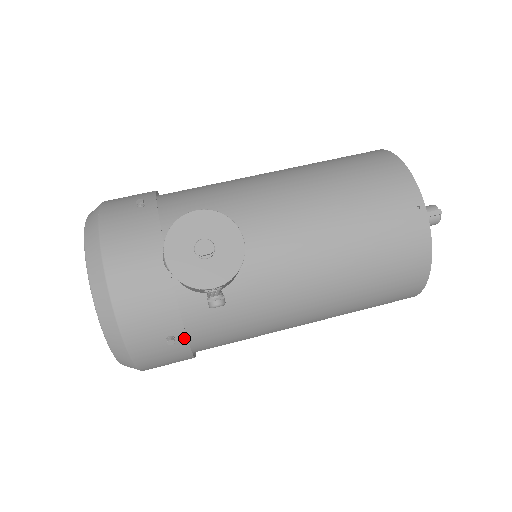
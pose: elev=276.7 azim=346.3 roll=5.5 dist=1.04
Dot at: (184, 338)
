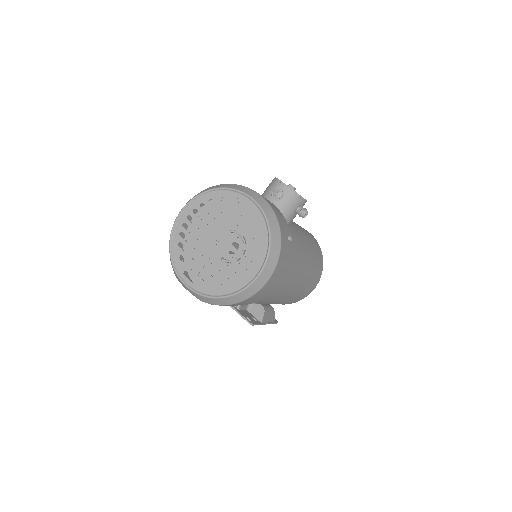
Dot at: (291, 242)
